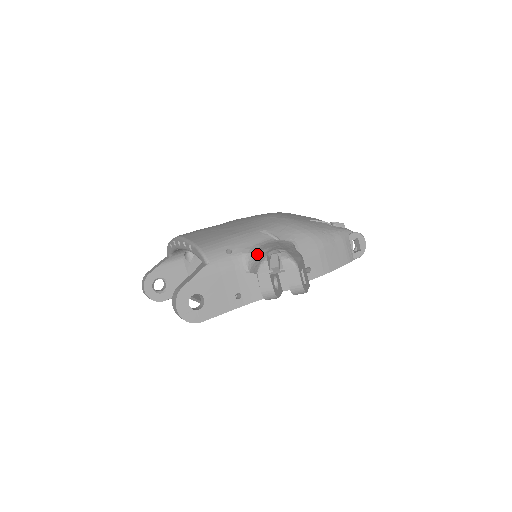
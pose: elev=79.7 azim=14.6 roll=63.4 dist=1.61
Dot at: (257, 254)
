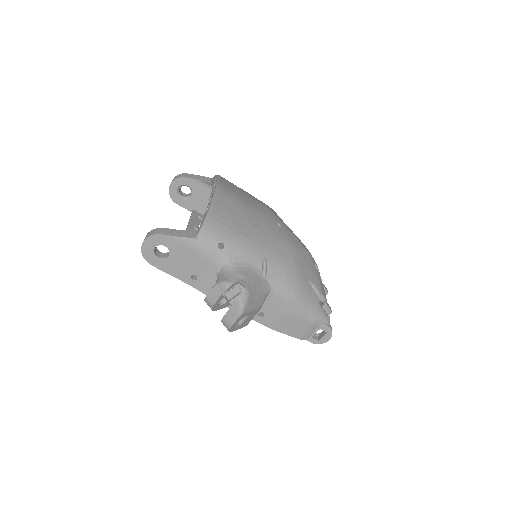
Dot at: (234, 271)
